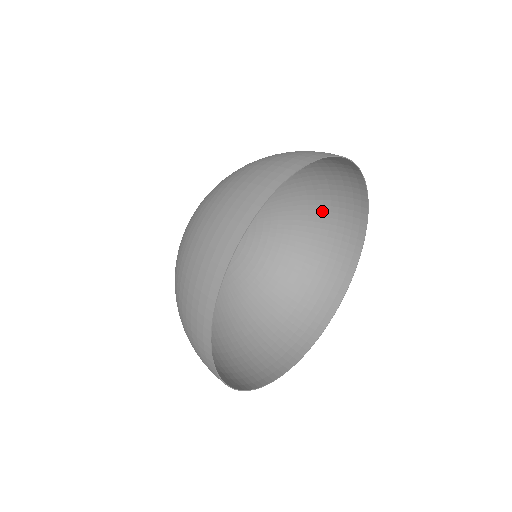
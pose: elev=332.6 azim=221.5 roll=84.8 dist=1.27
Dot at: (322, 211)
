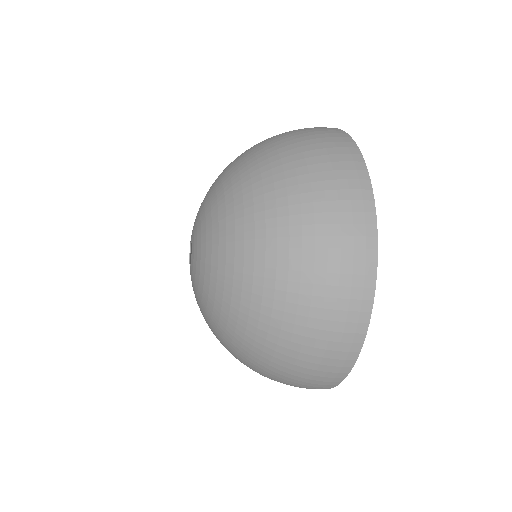
Dot at: occluded
